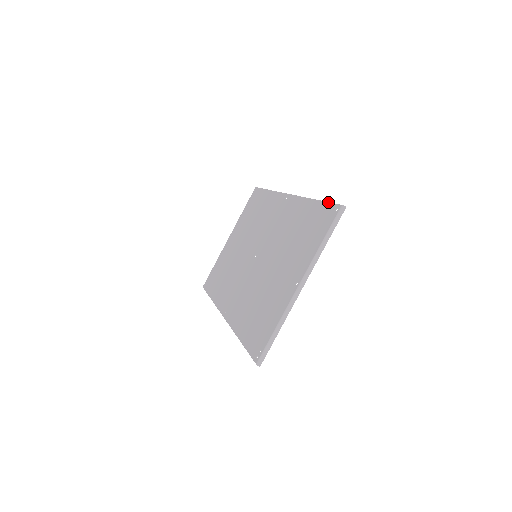
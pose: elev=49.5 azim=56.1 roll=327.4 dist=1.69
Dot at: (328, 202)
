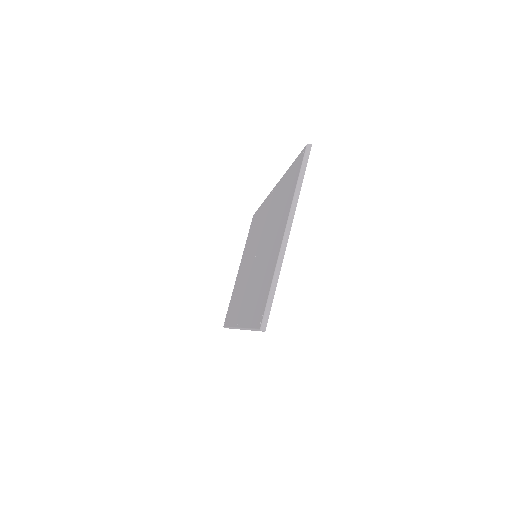
Dot at: (298, 155)
